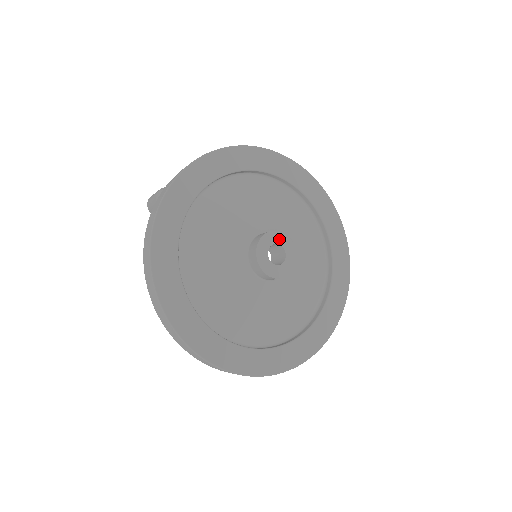
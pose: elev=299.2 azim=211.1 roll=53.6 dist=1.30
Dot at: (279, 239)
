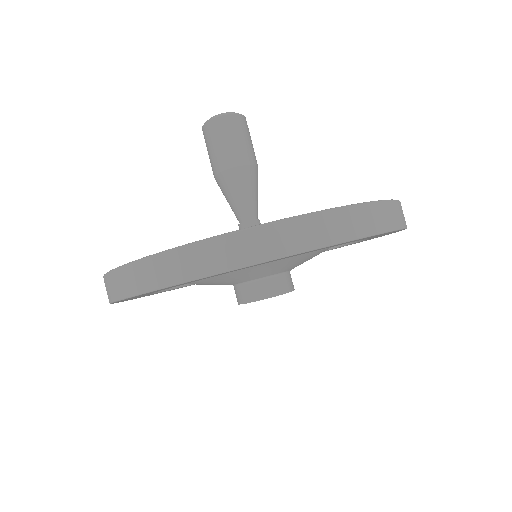
Dot at: occluded
